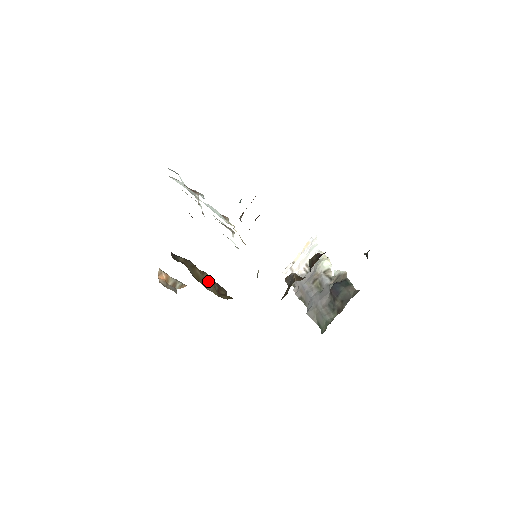
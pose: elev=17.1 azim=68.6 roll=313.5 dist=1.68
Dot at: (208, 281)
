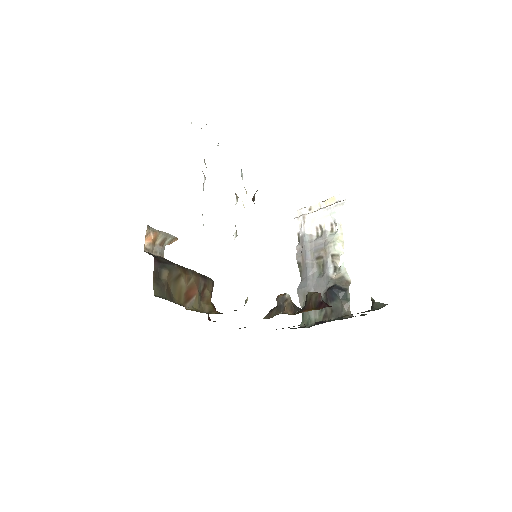
Dot at: (192, 288)
